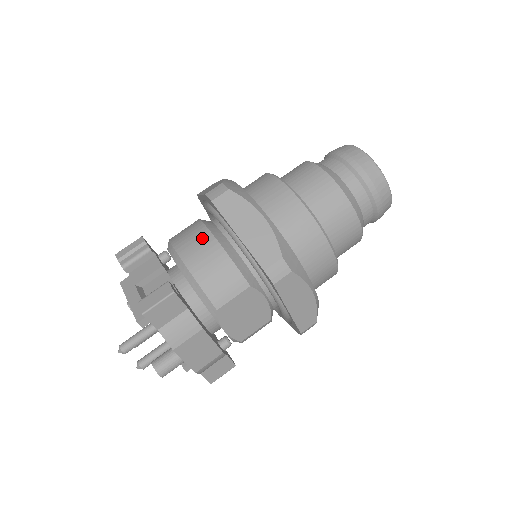
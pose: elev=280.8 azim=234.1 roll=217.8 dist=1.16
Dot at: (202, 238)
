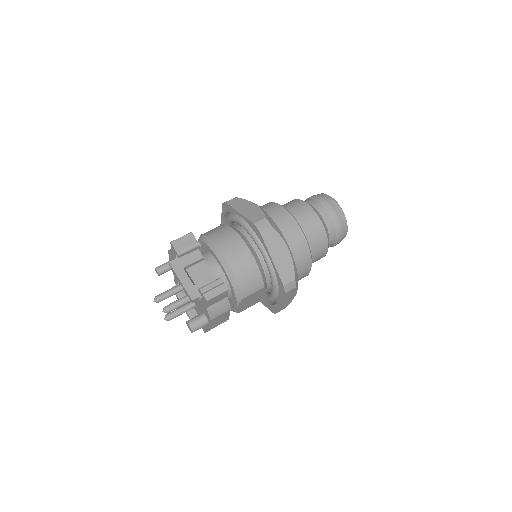
Dot at: (242, 250)
